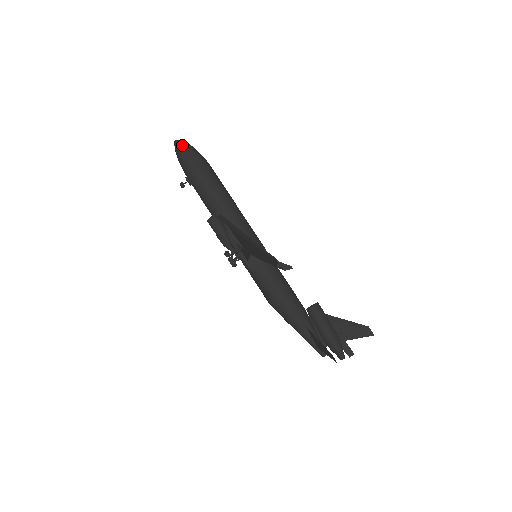
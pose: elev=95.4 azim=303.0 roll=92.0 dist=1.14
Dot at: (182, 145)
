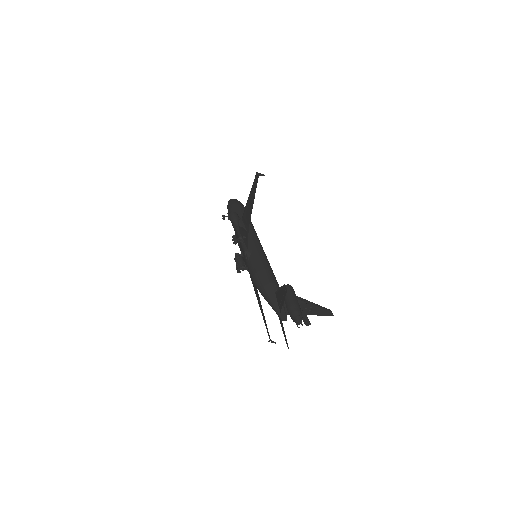
Dot at: (233, 199)
